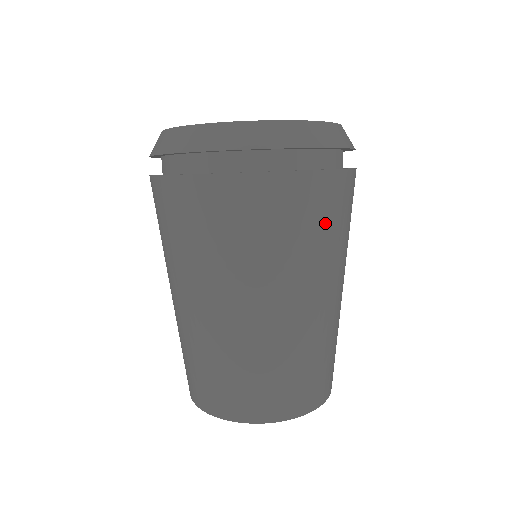
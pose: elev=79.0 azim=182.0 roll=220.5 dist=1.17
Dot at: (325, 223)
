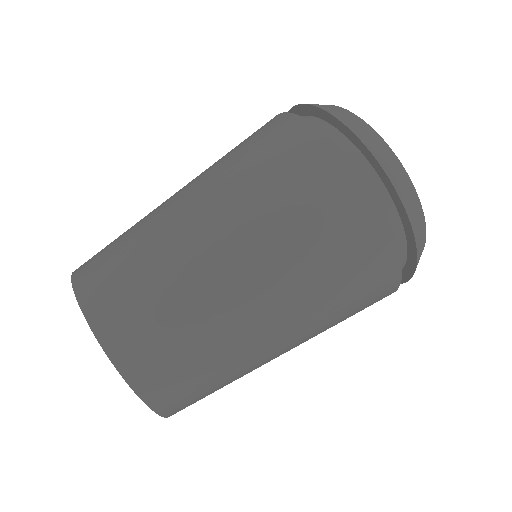
Dot at: occluded
